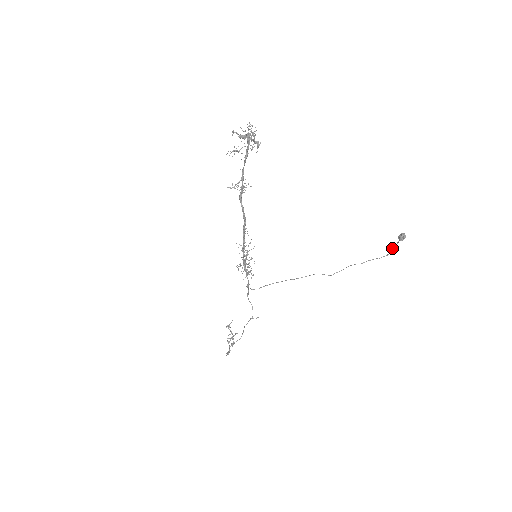
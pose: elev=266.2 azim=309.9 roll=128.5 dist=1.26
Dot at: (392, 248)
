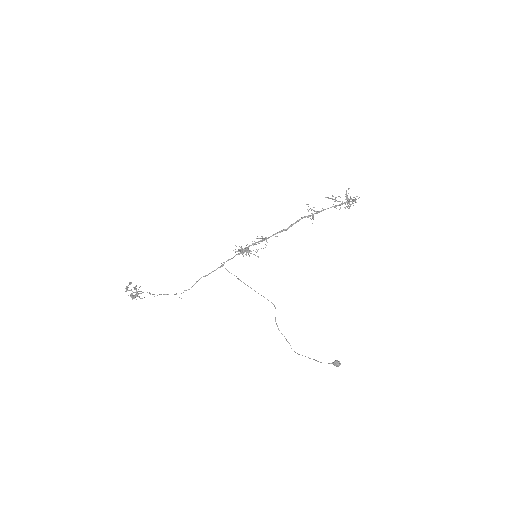
Dot at: occluded
